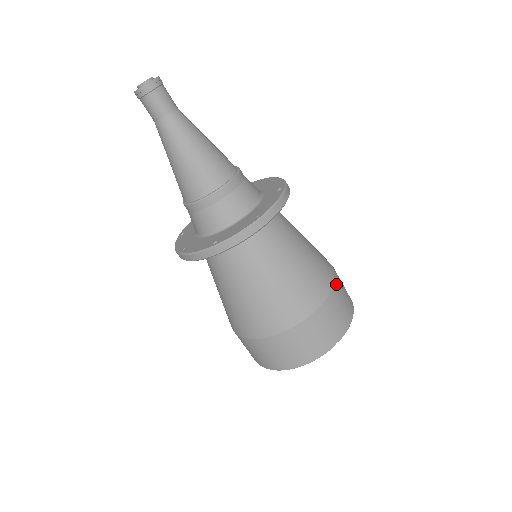
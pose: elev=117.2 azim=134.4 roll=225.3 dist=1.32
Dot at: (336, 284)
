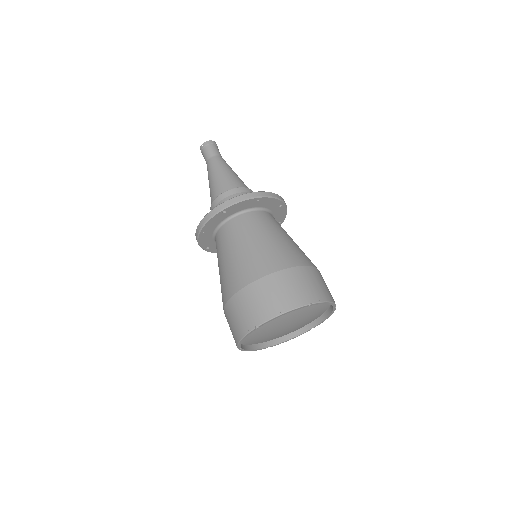
Dot at: (316, 270)
